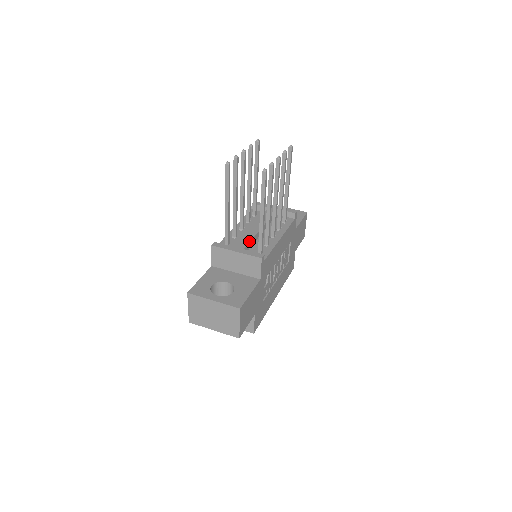
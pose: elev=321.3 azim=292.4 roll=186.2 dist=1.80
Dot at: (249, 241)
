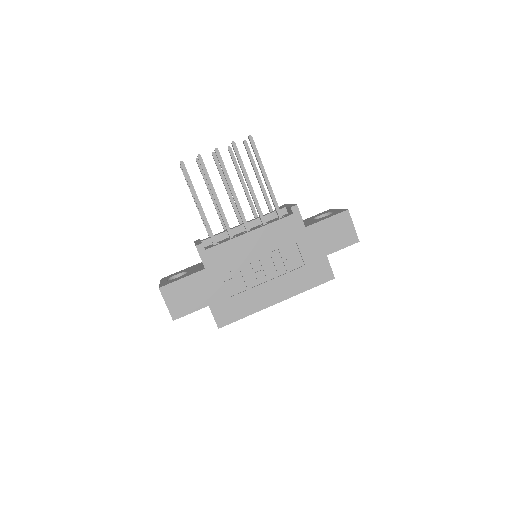
Dot at: (215, 235)
